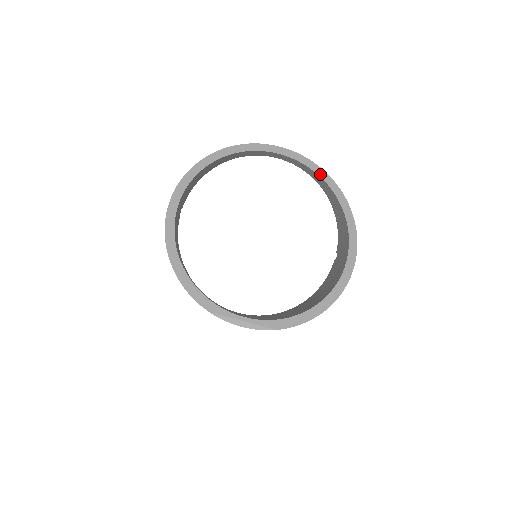
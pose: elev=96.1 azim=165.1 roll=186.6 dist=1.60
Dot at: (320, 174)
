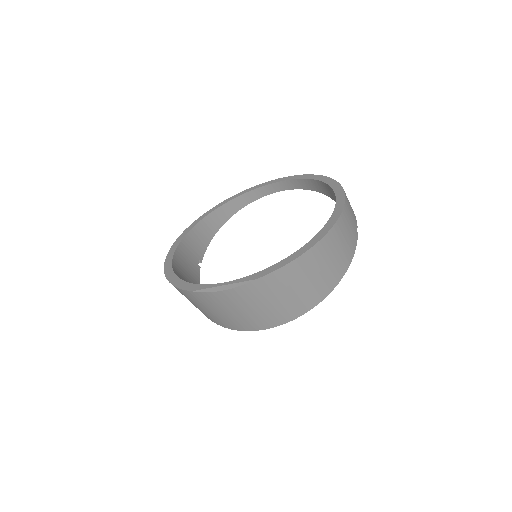
Dot at: (305, 177)
